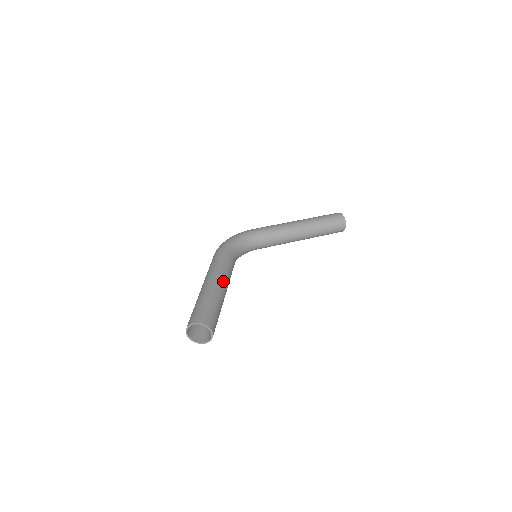
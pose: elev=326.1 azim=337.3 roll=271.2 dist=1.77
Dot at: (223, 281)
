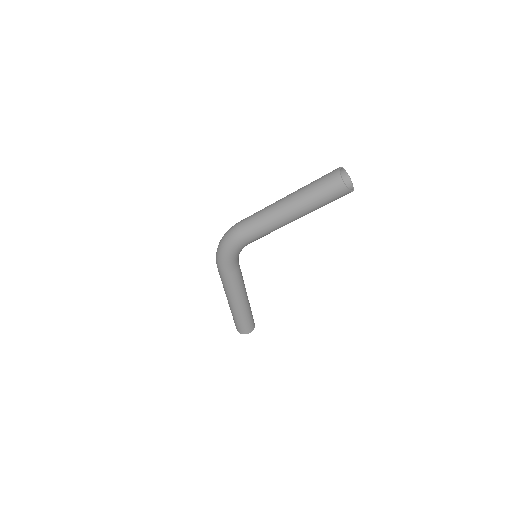
Dot at: occluded
